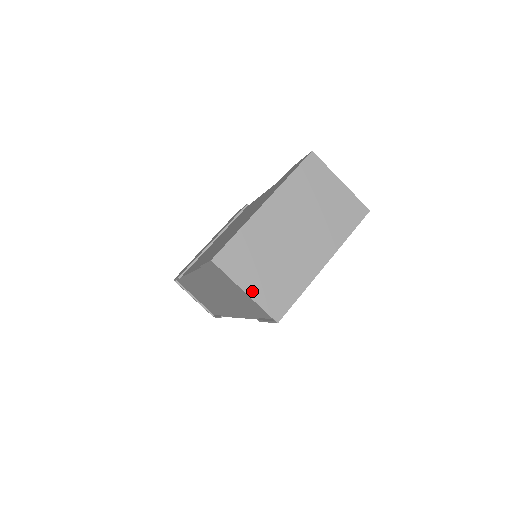
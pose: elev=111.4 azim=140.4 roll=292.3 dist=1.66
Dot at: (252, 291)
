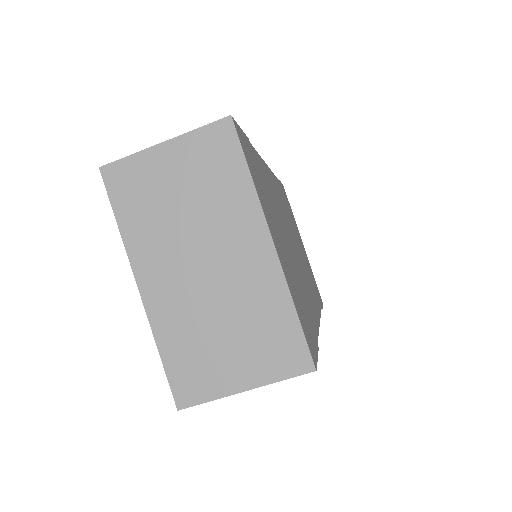
Dot at: (249, 380)
